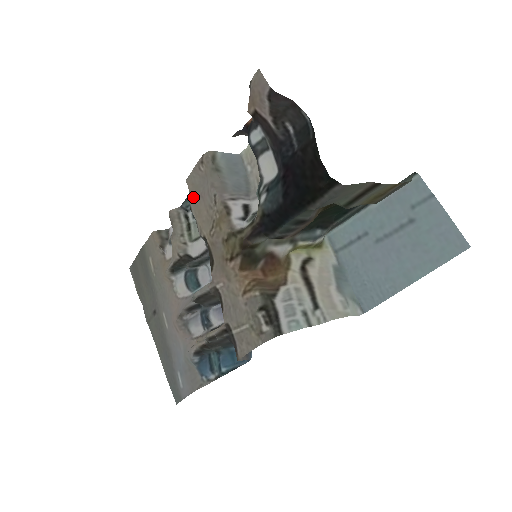
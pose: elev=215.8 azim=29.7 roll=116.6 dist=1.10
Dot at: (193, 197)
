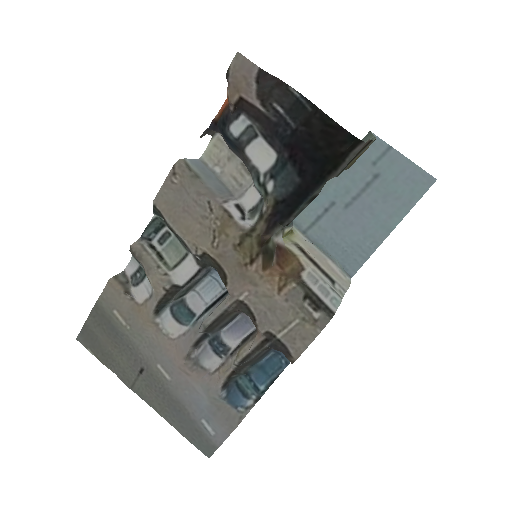
Dot at: (172, 216)
